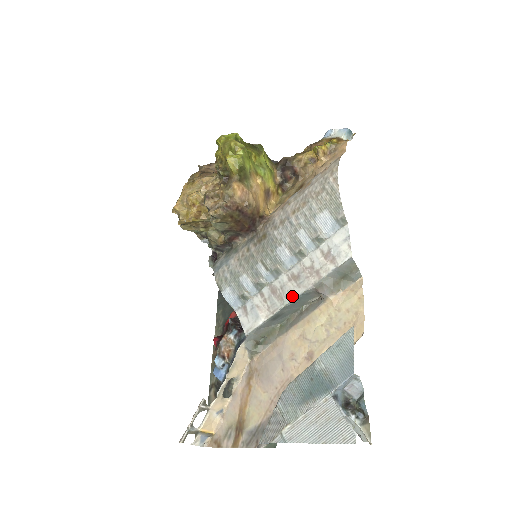
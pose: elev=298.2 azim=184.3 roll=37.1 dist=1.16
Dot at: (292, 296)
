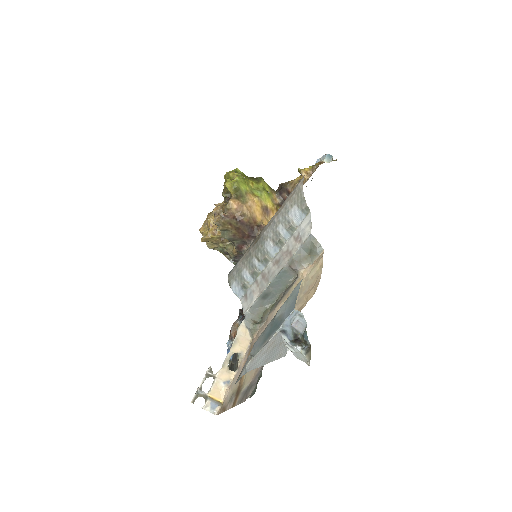
Dot at: (274, 275)
